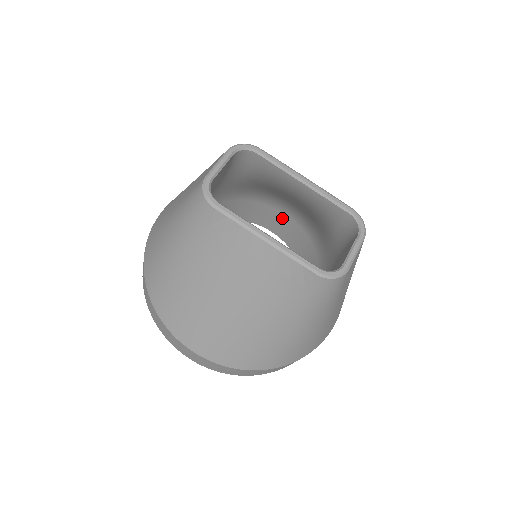
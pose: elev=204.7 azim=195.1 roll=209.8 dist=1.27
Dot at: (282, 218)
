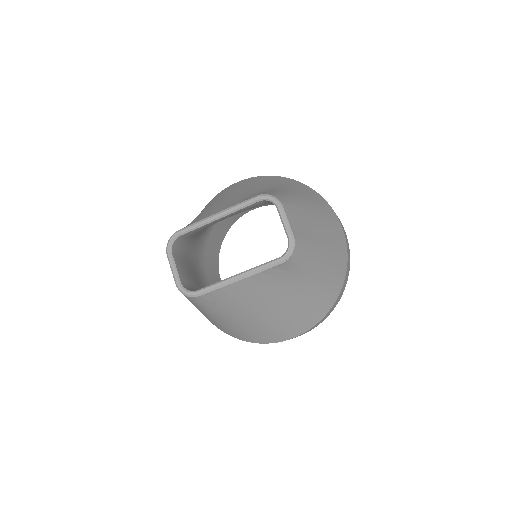
Dot at: occluded
